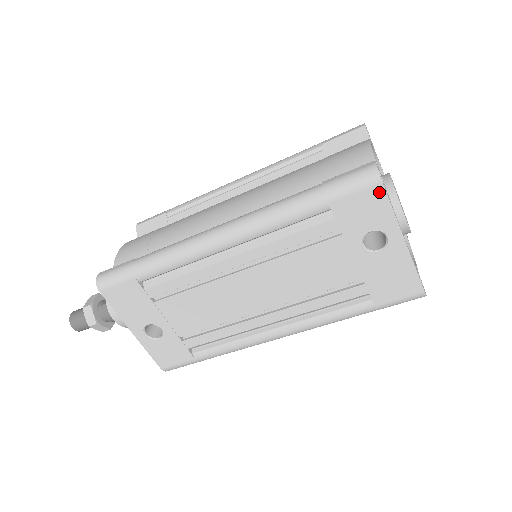
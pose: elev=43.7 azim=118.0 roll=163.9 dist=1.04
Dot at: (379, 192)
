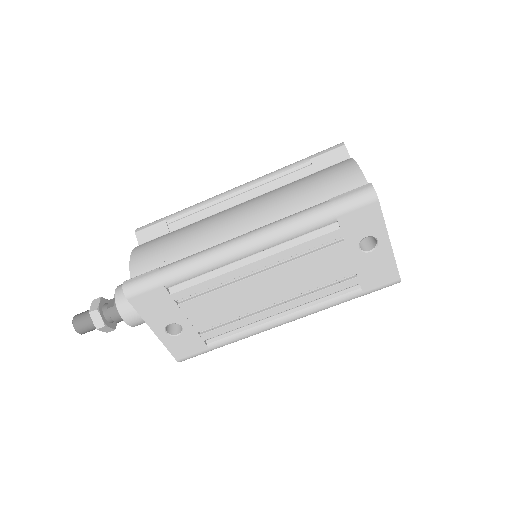
Dot at: (376, 208)
